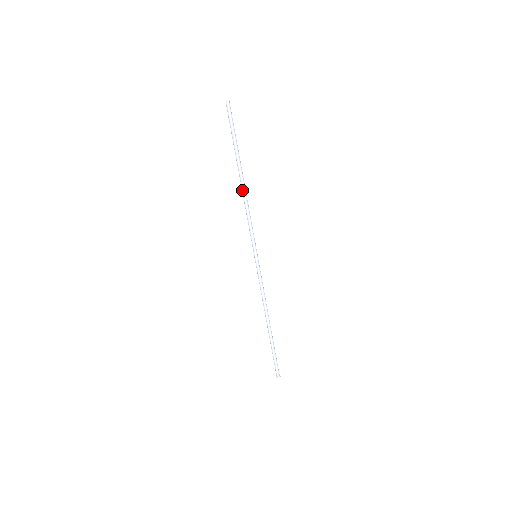
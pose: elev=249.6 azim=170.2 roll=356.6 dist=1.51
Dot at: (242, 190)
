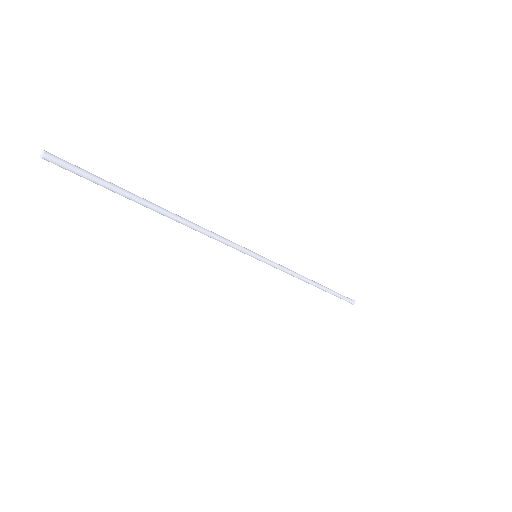
Dot at: (179, 221)
